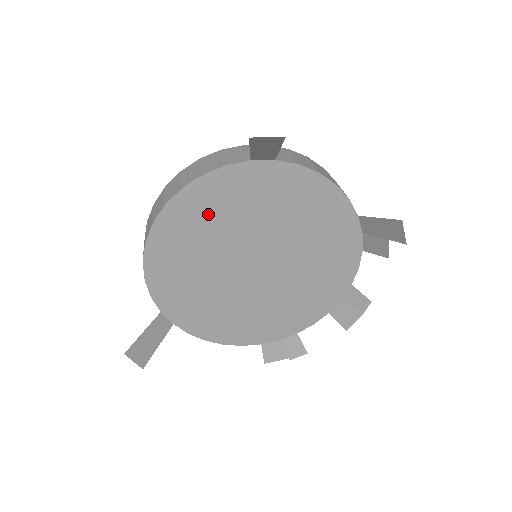
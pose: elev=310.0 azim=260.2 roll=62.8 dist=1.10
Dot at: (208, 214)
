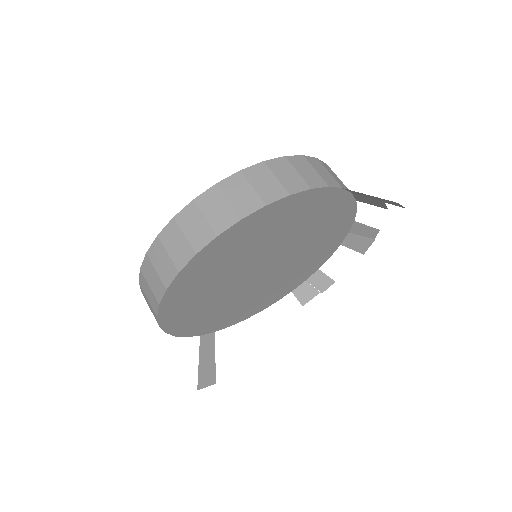
Dot at: (201, 282)
